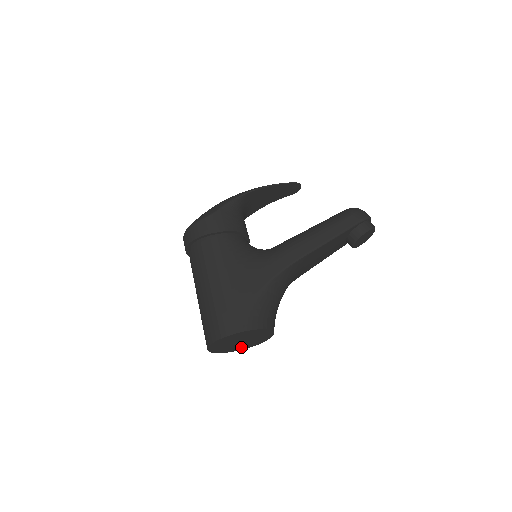
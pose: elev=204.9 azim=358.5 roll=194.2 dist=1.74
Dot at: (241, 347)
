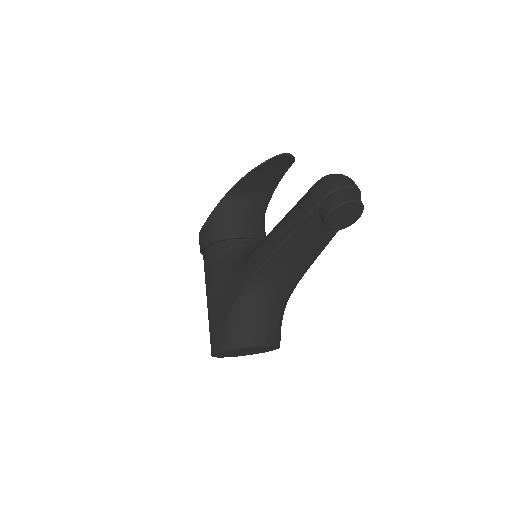
Dot at: (264, 350)
